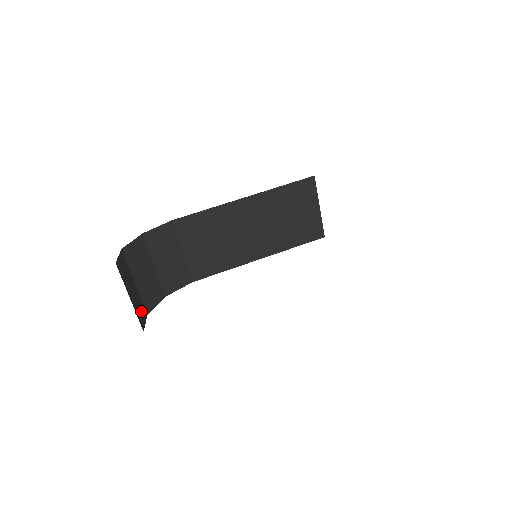
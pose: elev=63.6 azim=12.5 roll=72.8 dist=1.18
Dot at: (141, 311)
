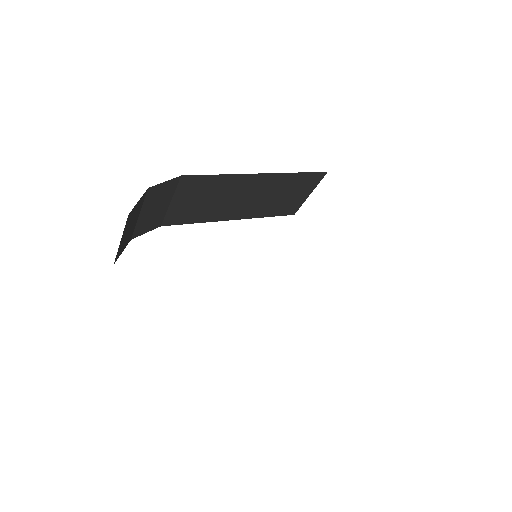
Dot at: occluded
